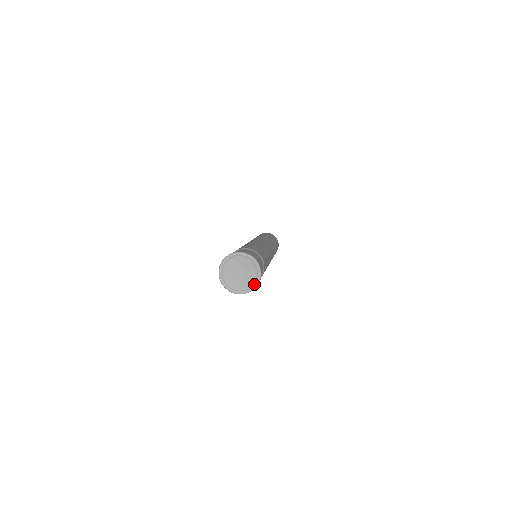
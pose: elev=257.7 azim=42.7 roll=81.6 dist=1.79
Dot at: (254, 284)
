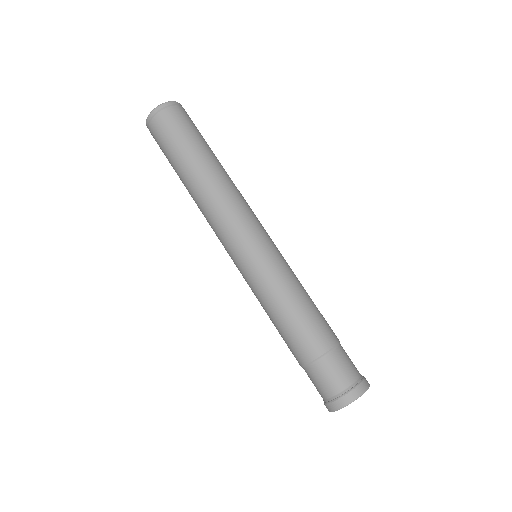
Dot at: occluded
